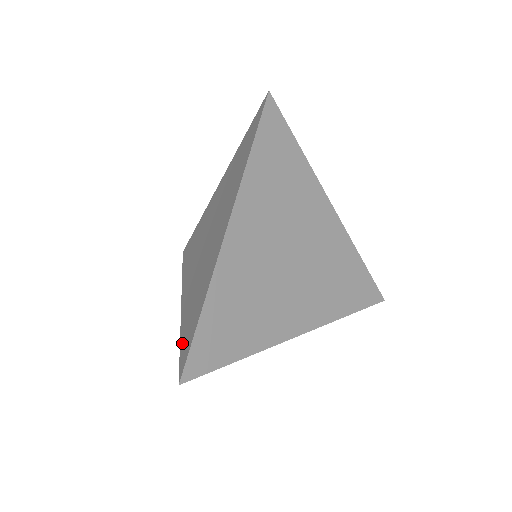
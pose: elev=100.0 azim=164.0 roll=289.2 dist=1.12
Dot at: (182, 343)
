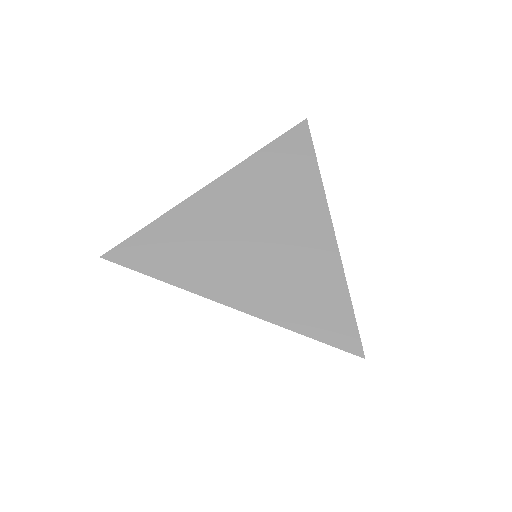
Dot at: occluded
